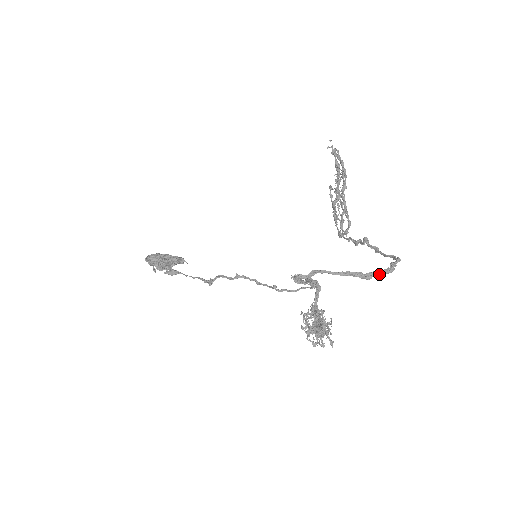
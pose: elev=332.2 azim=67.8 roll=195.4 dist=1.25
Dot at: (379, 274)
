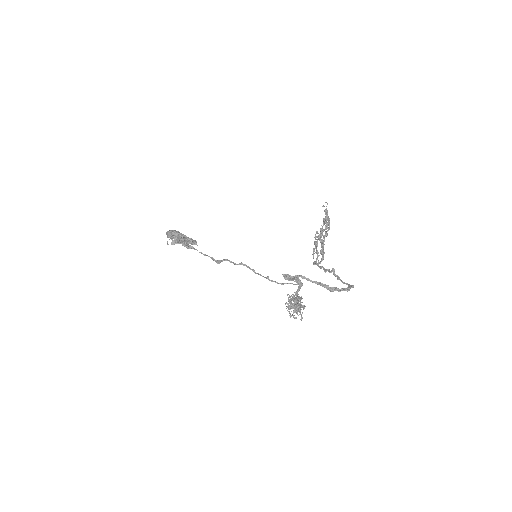
Dot at: (339, 290)
